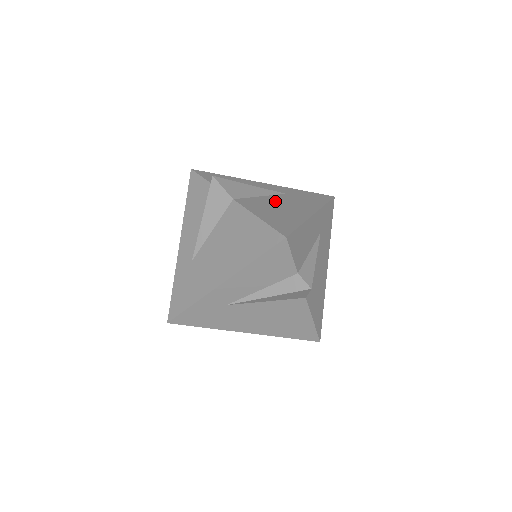
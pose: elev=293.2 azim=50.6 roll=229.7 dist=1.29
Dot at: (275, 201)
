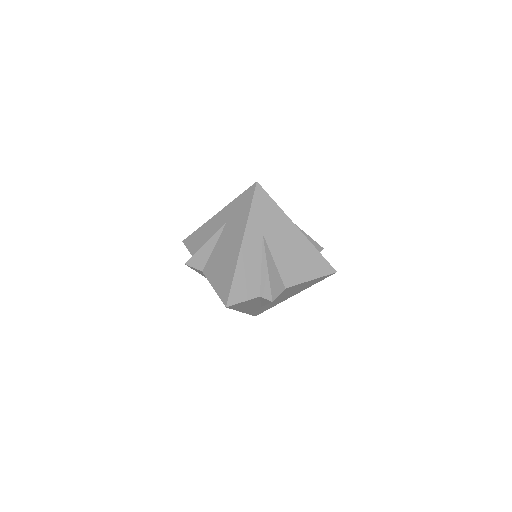
Dot at: (221, 247)
